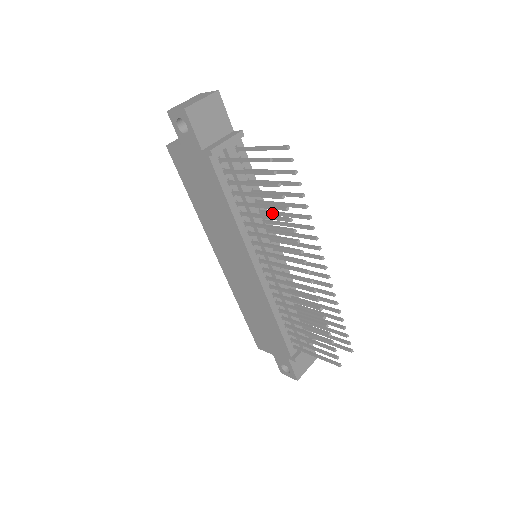
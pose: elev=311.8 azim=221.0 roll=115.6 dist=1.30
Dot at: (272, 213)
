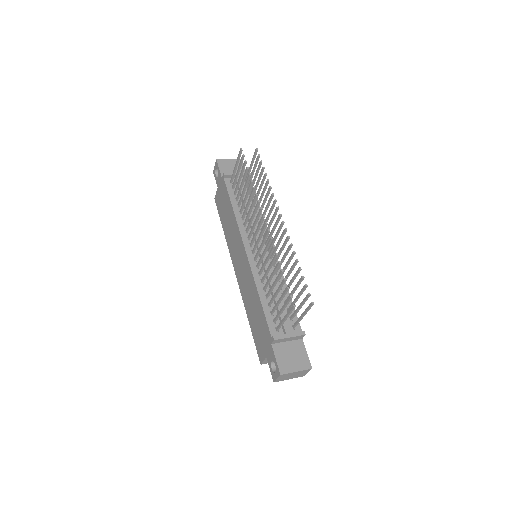
Dot at: occluded
